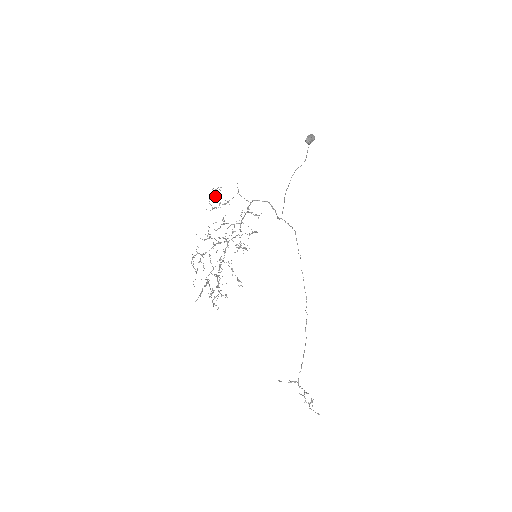
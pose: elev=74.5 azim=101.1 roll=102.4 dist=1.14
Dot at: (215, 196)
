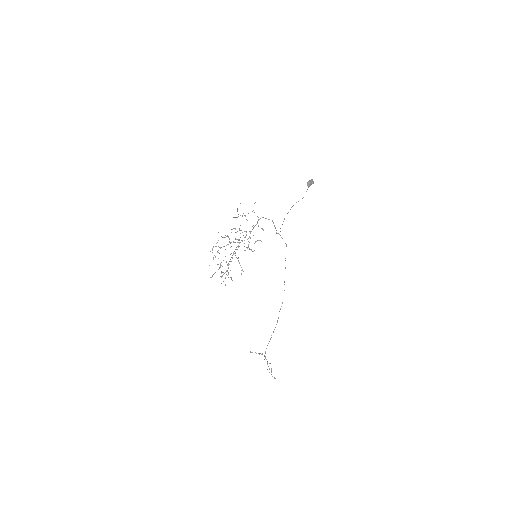
Dot at: (237, 209)
